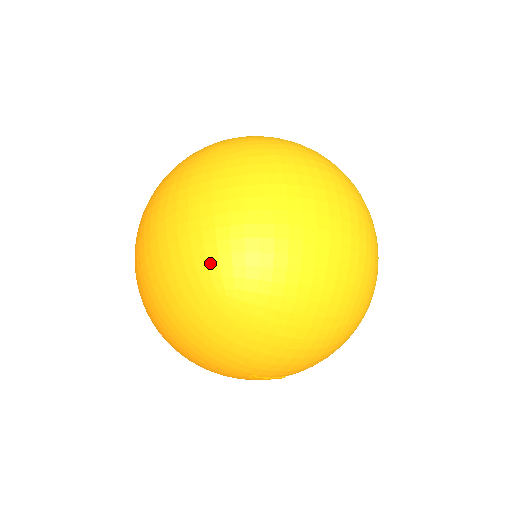
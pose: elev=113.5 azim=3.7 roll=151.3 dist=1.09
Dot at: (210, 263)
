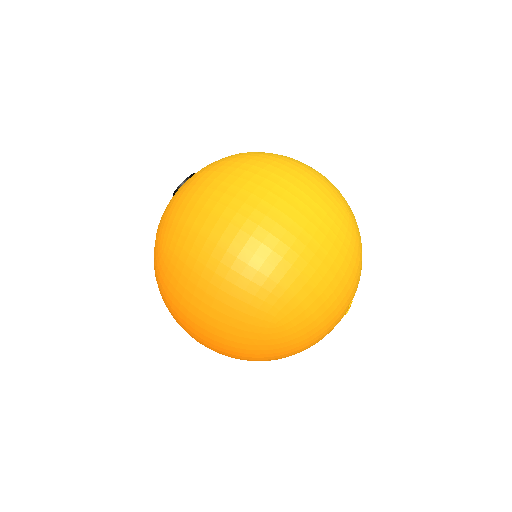
Dot at: (333, 195)
